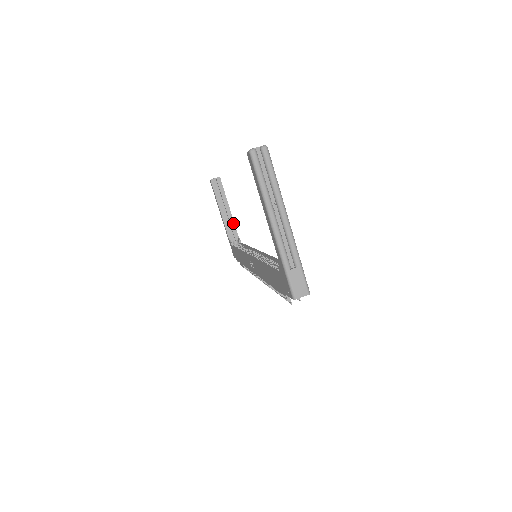
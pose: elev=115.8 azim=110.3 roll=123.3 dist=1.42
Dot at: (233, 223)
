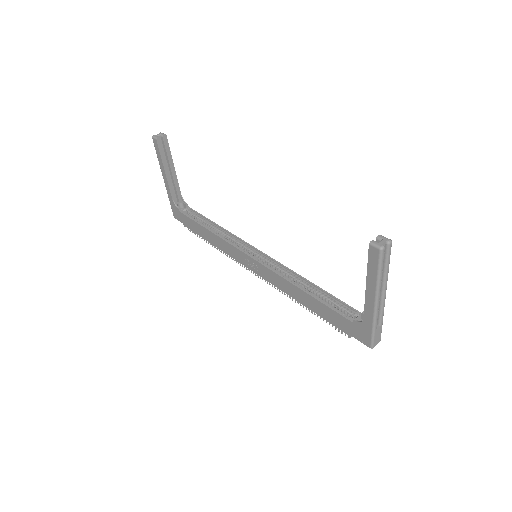
Dot at: (178, 185)
